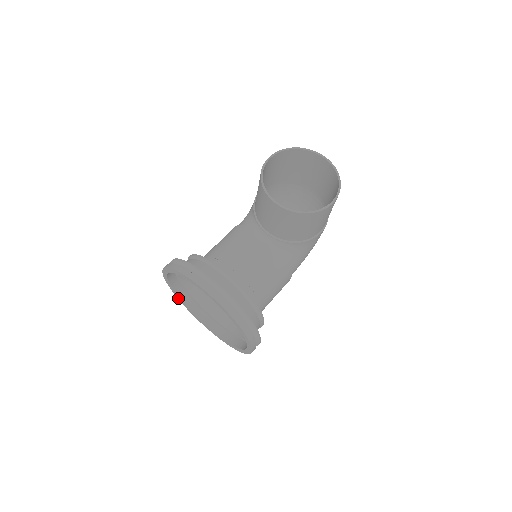
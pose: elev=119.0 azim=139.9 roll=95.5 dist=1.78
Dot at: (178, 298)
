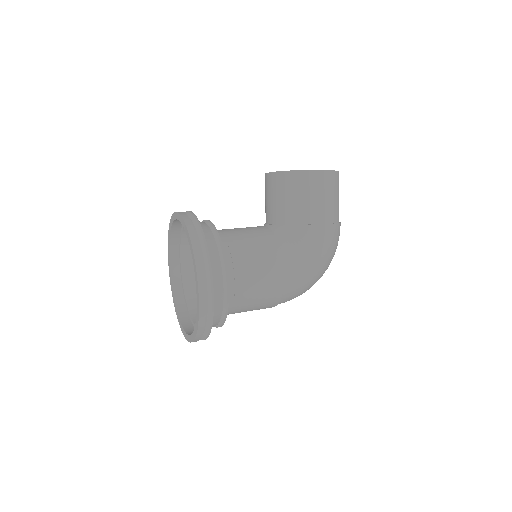
Dot at: (175, 309)
